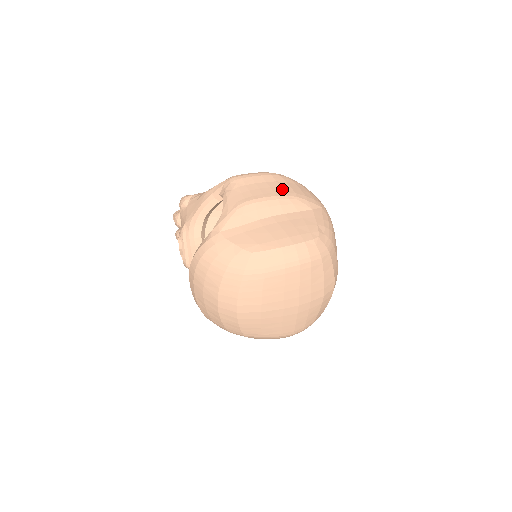
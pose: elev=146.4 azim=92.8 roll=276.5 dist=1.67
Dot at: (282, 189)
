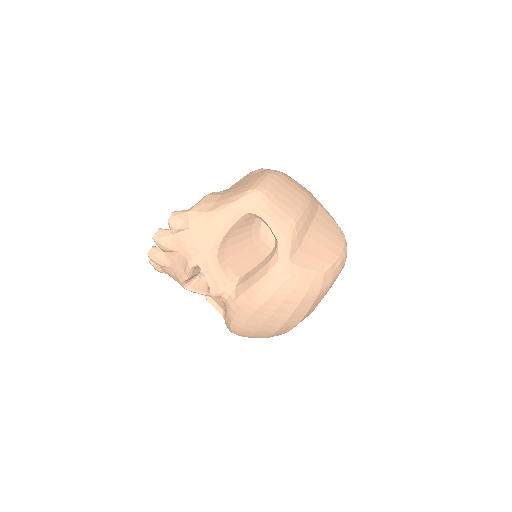
Dot at: (299, 192)
